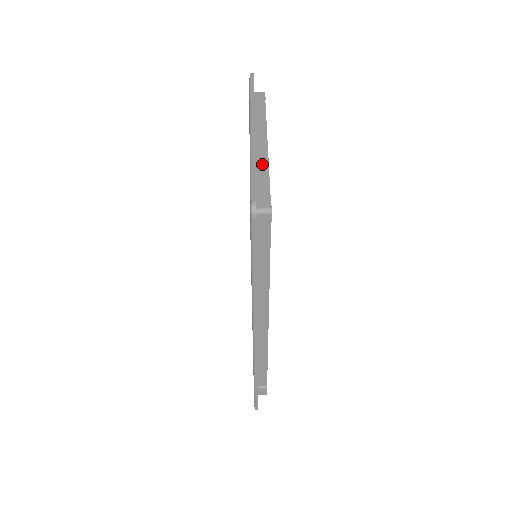
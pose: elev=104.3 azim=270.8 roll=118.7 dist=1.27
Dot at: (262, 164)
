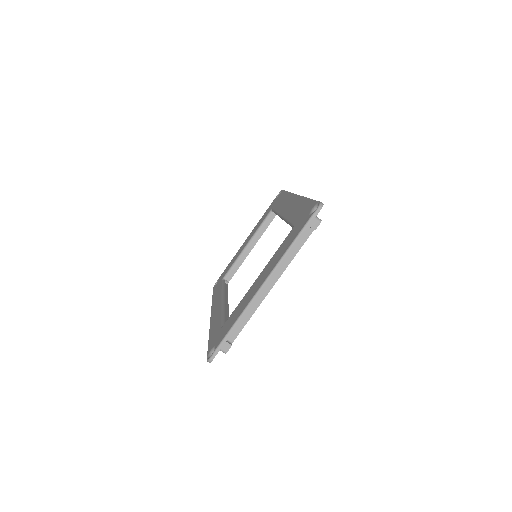
Dot at: (254, 304)
